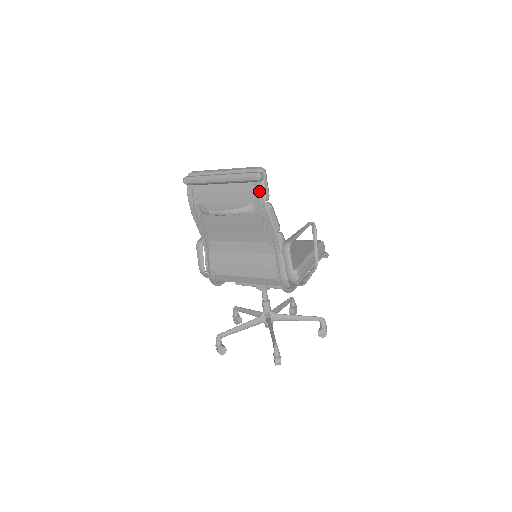
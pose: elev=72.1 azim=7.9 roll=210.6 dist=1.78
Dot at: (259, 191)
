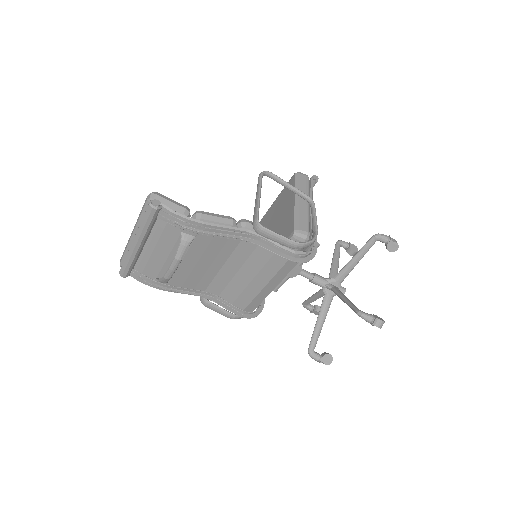
Dot at: (171, 217)
